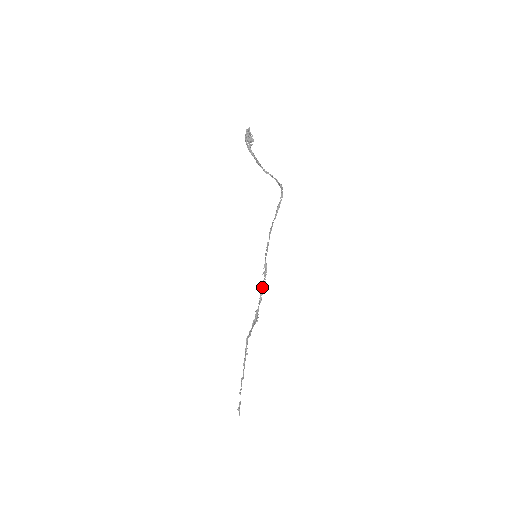
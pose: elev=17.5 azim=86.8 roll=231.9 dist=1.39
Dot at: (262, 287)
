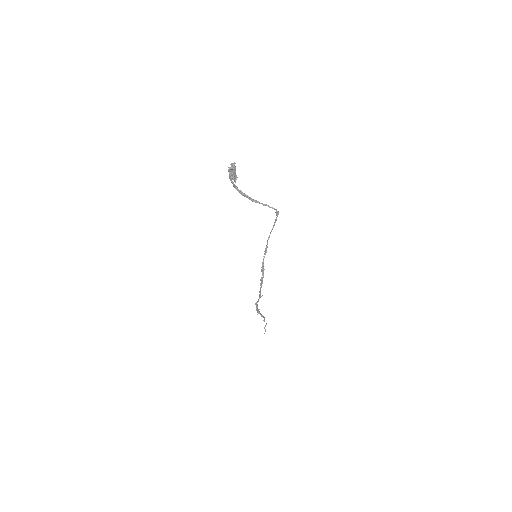
Dot at: (261, 280)
